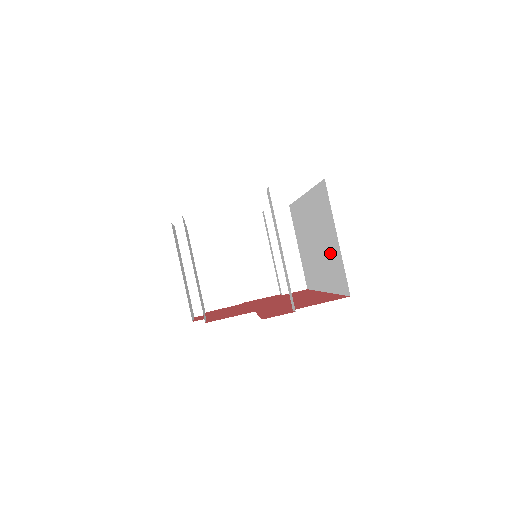
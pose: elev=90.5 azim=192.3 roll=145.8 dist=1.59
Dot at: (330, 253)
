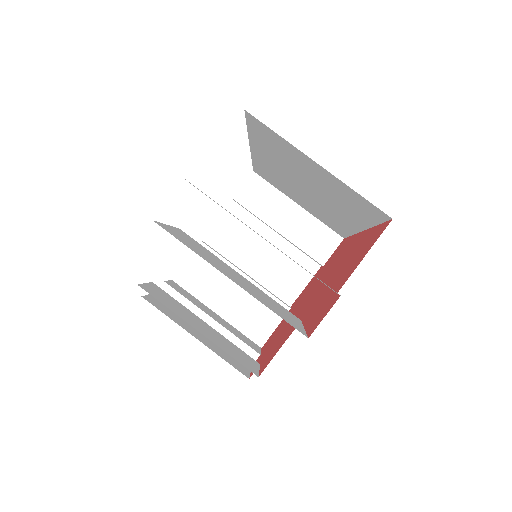
Dot at: (328, 187)
